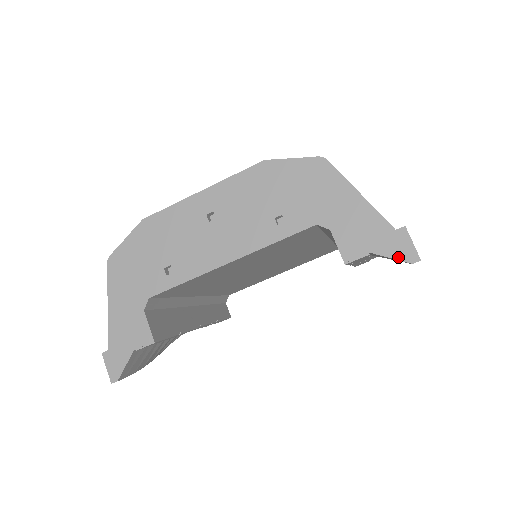
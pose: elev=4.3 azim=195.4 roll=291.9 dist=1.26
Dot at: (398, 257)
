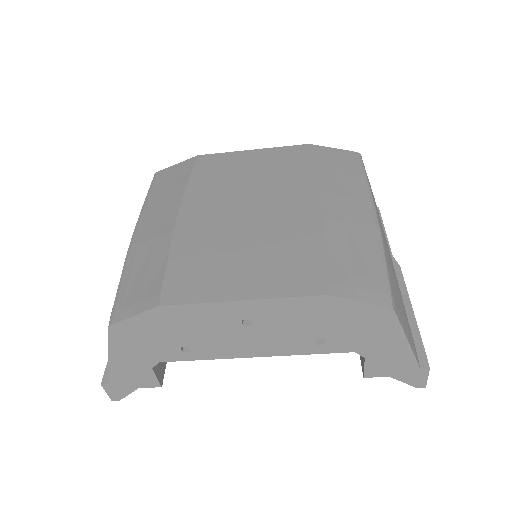
Dot at: (410, 383)
